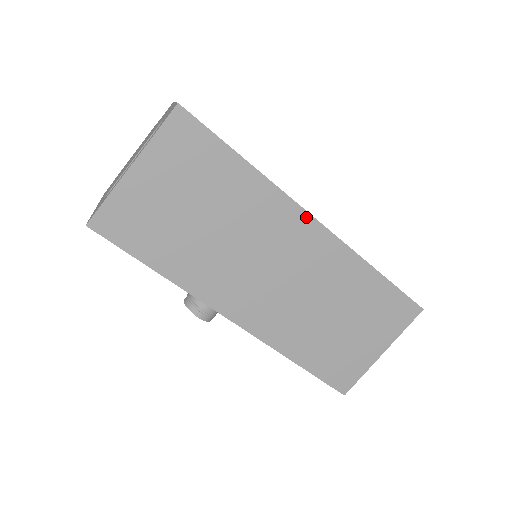
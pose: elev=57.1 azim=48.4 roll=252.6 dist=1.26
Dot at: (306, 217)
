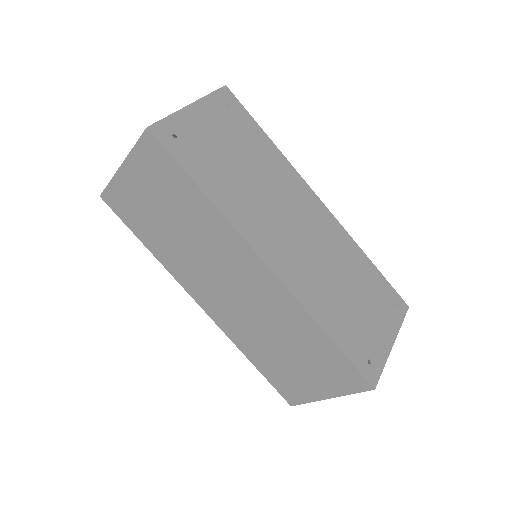
Dot at: (256, 258)
